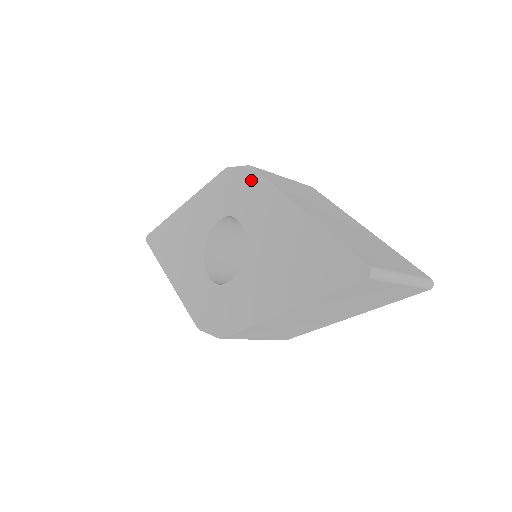
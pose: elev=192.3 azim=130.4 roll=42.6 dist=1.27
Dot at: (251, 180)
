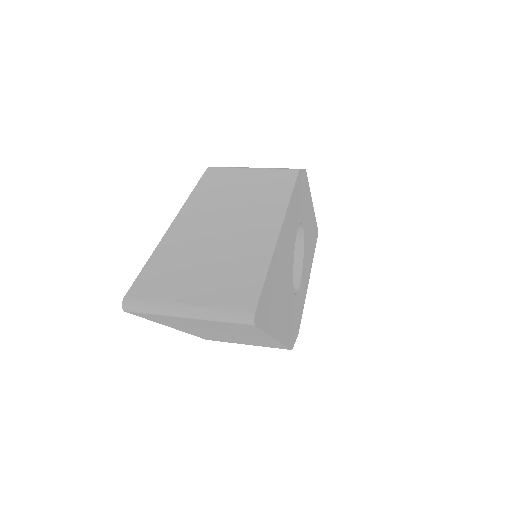
Dot at: occluded
